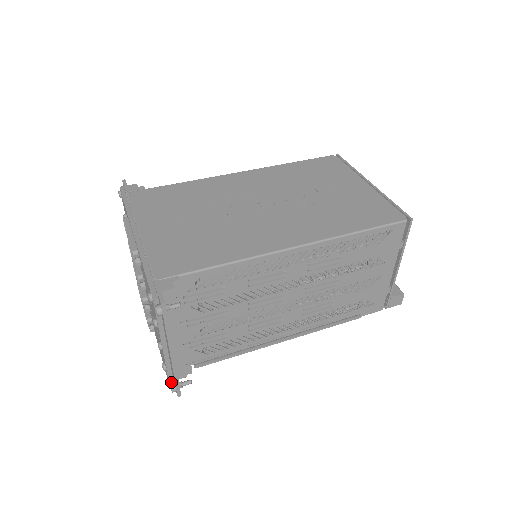
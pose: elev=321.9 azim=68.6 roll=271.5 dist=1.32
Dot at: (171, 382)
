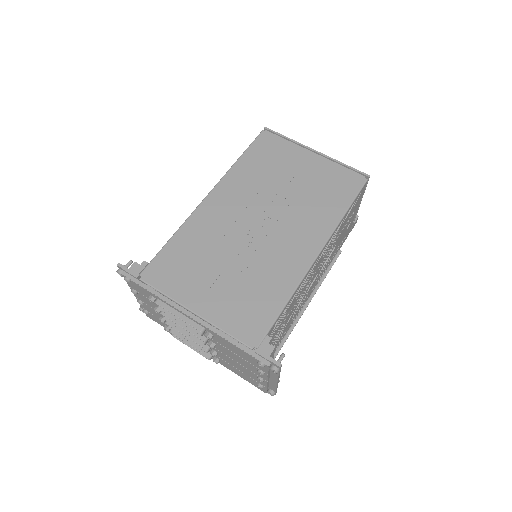
Dot at: (268, 391)
